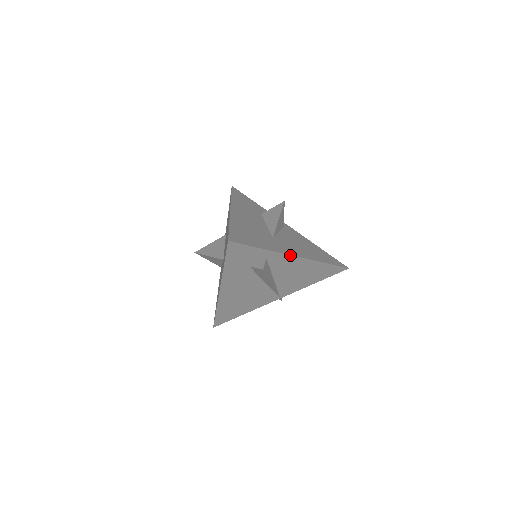
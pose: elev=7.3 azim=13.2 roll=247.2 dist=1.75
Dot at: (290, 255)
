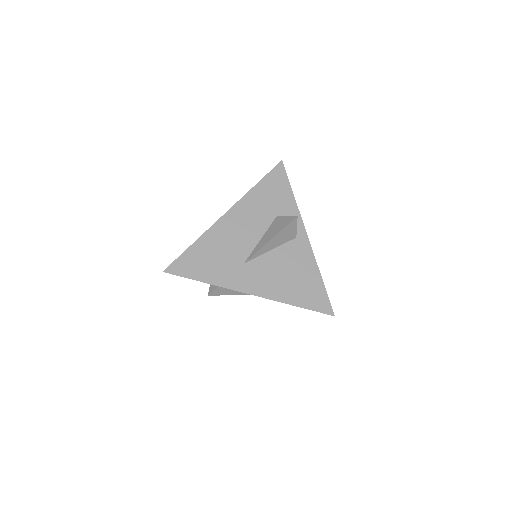
Dot at: (242, 292)
